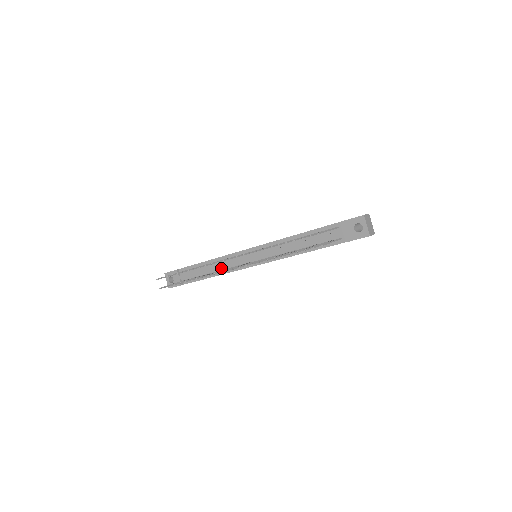
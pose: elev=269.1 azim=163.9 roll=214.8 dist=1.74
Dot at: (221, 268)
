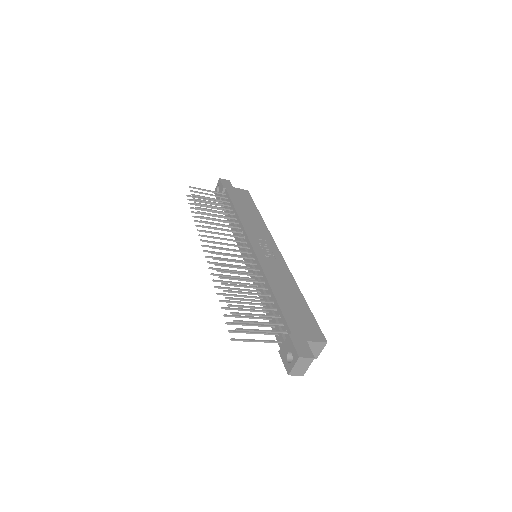
Dot at: occluded
